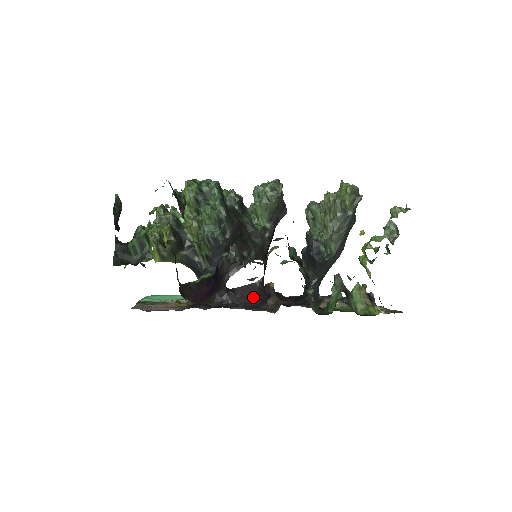
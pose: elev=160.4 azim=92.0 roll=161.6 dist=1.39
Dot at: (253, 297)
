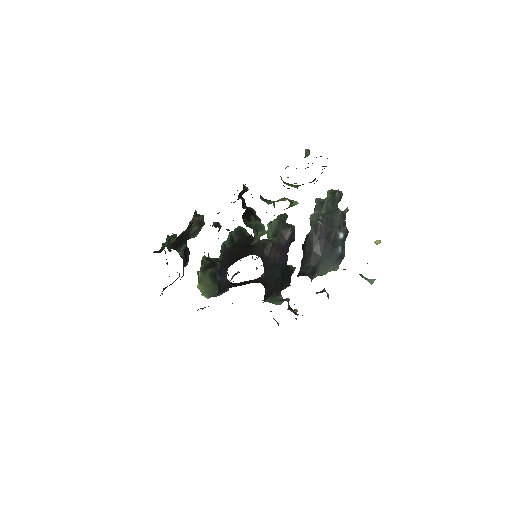
Dot at: occluded
